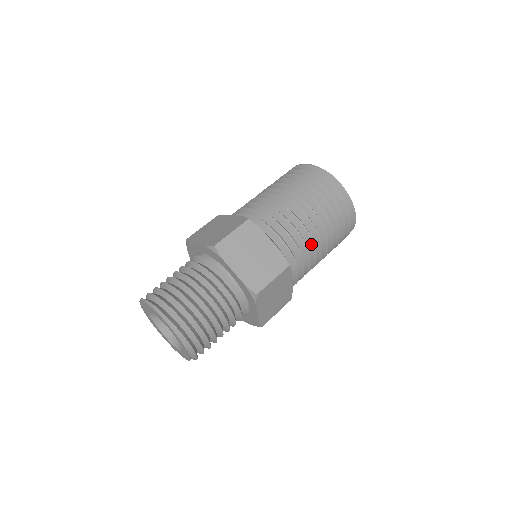
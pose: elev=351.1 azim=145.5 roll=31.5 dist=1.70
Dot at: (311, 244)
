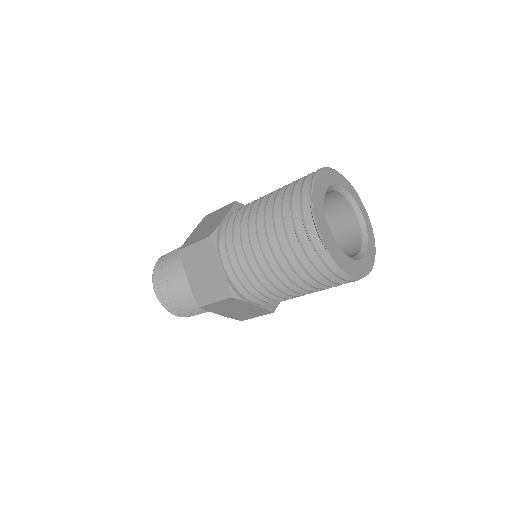
Dot at: (271, 283)
